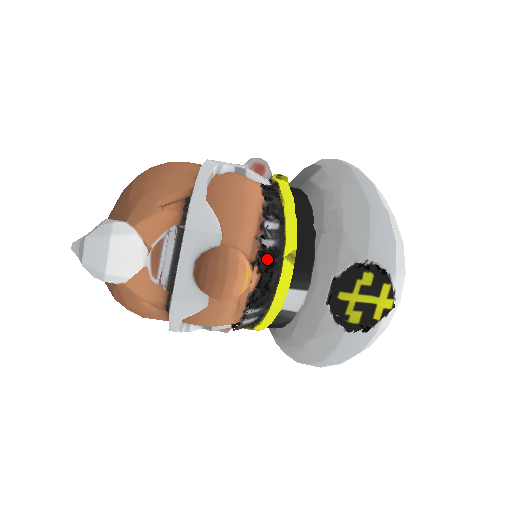
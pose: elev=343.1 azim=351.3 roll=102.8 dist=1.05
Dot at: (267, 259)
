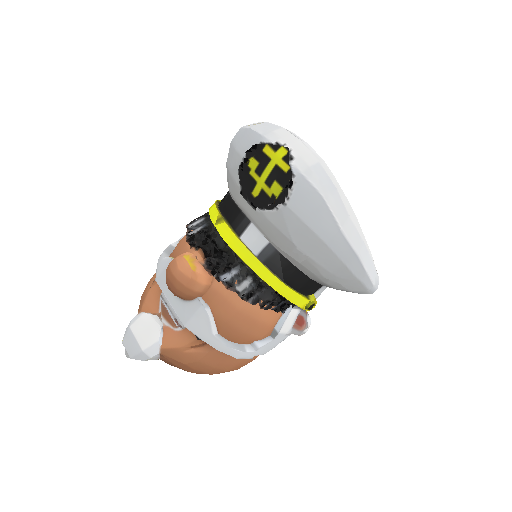
Dot at: (200, 238)
